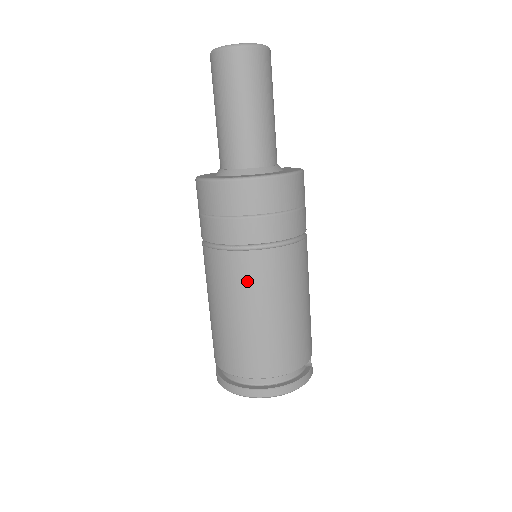
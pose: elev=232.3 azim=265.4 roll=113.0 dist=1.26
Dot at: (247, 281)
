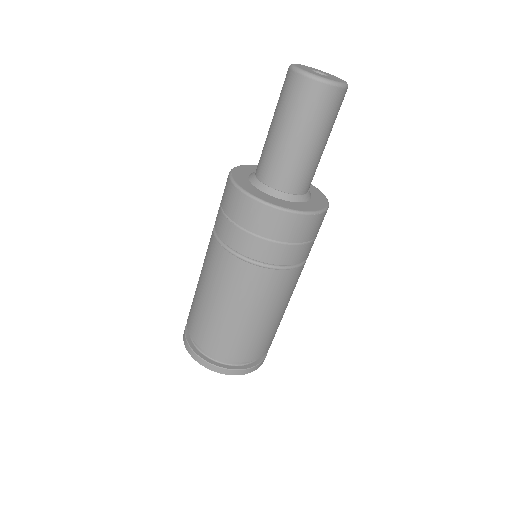
Dot at: (267, 293)
